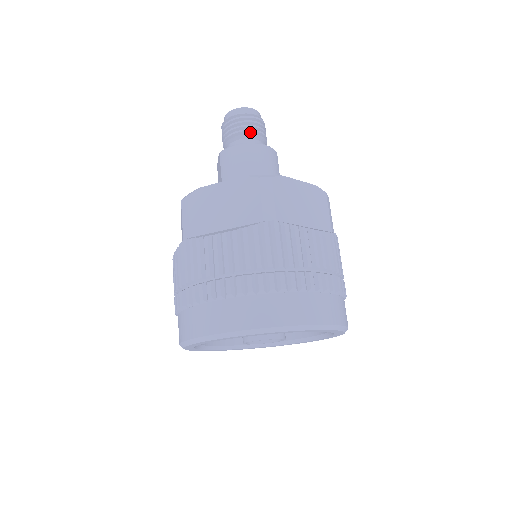
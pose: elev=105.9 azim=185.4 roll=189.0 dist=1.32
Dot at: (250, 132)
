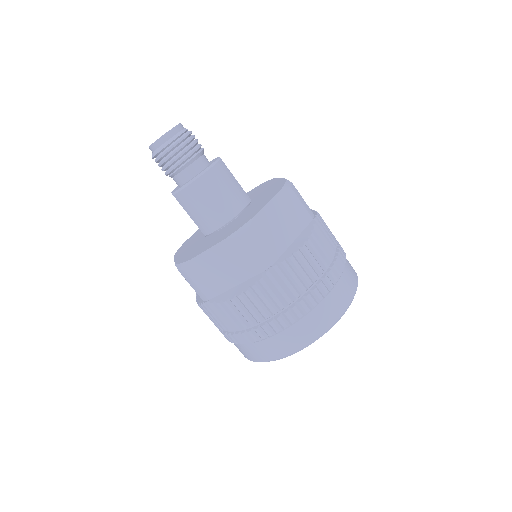
Dot at: (187, 159)
